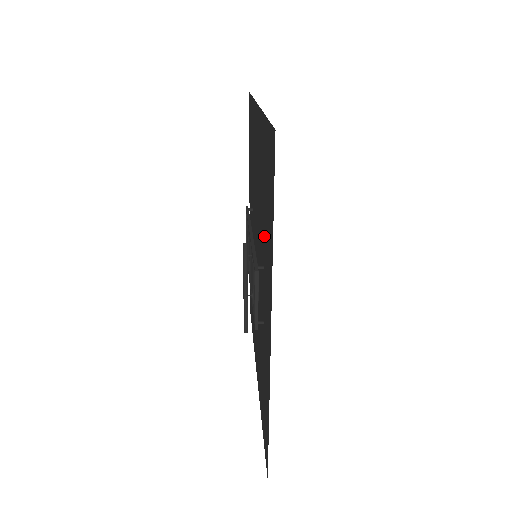
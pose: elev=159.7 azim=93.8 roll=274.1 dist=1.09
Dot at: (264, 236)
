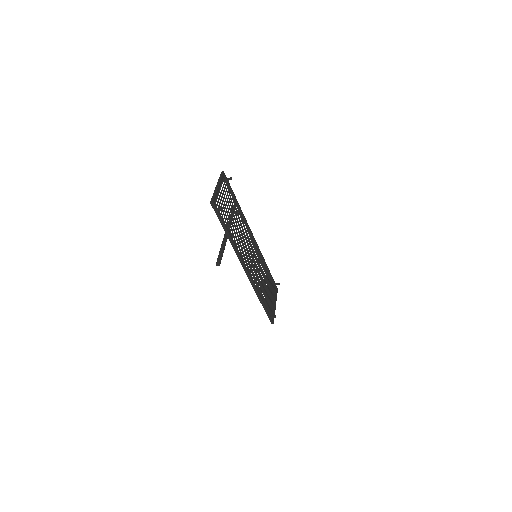
Dot at: occluded
